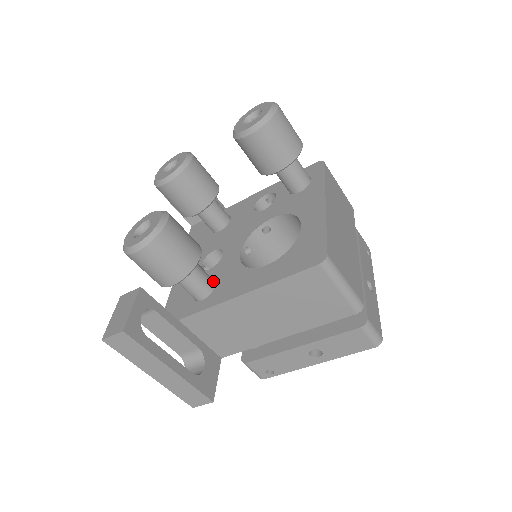
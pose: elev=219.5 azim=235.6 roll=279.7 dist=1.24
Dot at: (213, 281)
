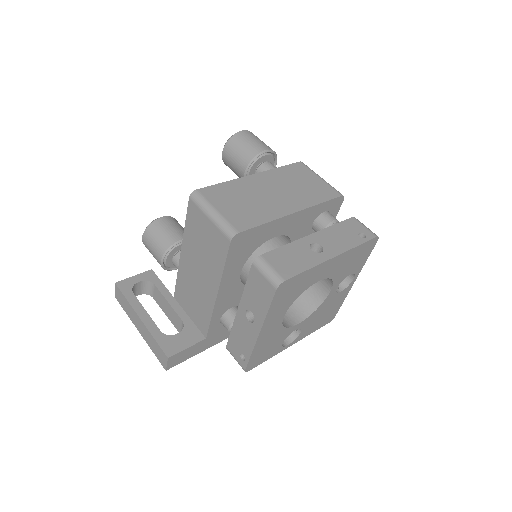
Dot at: occluded
